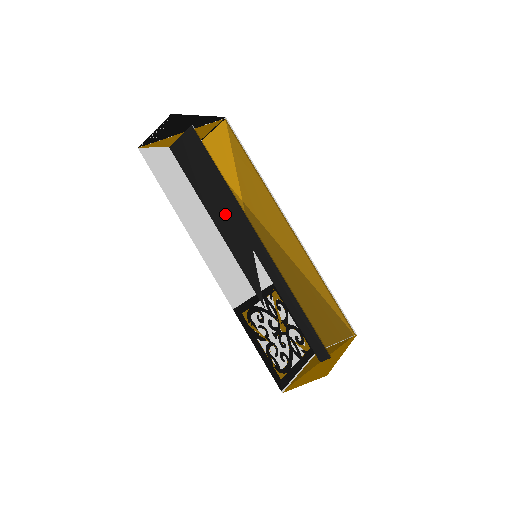
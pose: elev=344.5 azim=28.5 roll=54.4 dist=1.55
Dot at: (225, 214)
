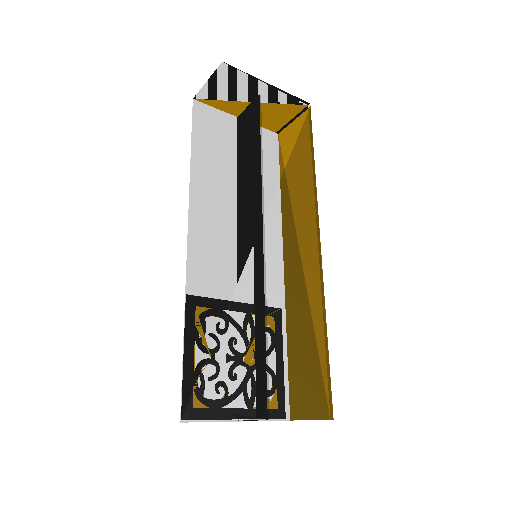
Dot at: (248, 197)
